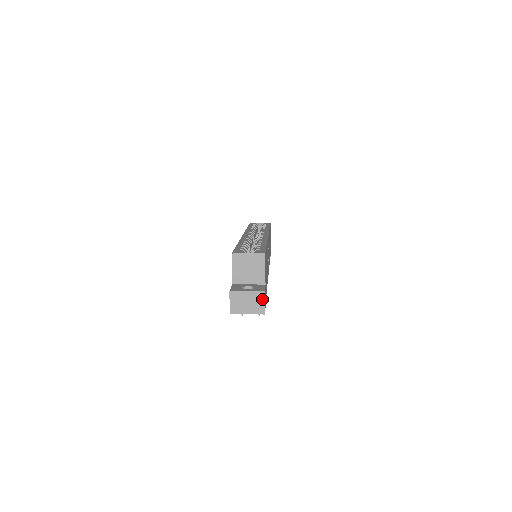
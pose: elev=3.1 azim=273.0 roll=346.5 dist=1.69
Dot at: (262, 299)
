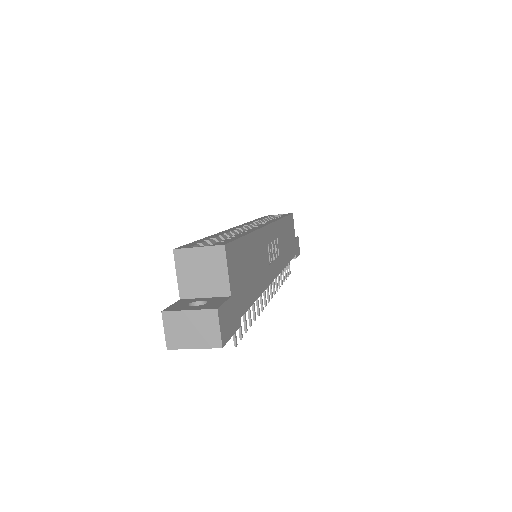
Dot at: (215, 322)
